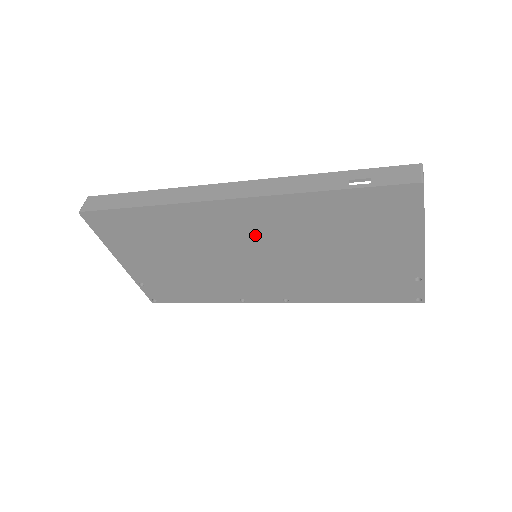
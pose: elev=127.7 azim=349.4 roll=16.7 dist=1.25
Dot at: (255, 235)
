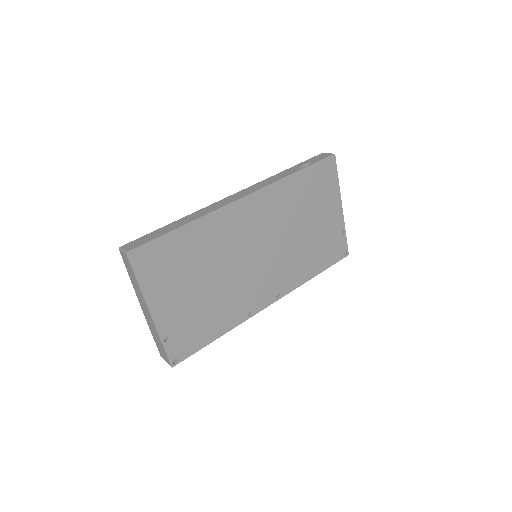
Dot at: (260, 227)
